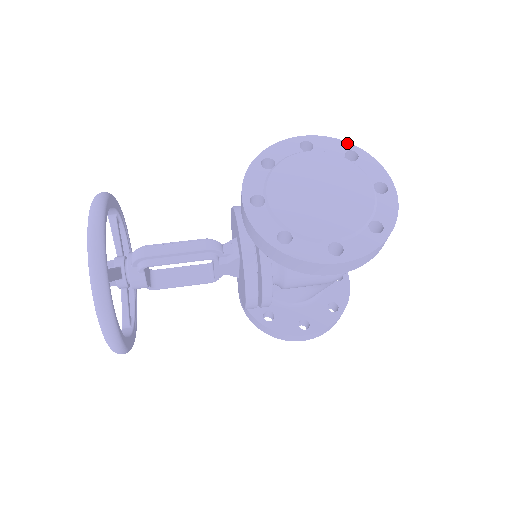
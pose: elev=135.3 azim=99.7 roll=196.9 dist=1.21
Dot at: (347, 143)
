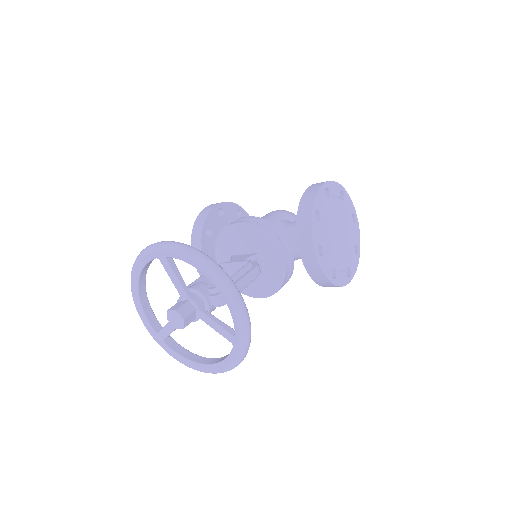
Dot at: (339, 185)
